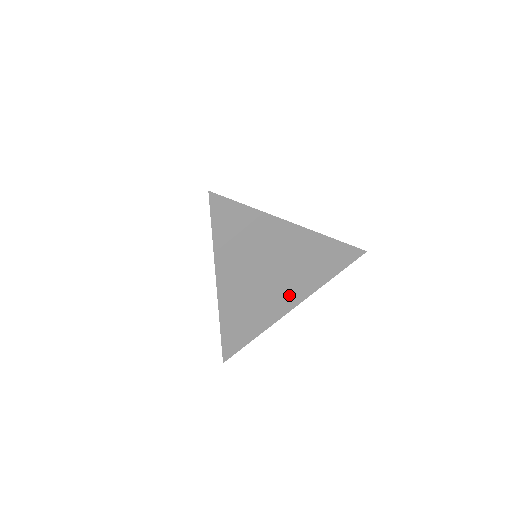
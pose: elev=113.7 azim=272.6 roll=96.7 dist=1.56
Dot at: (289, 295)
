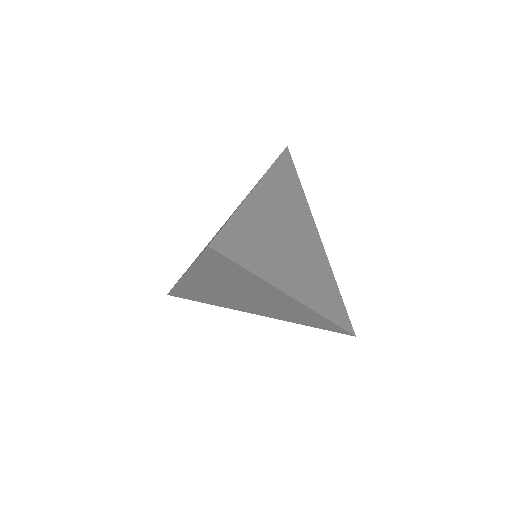
Dot at: (255, 309)
